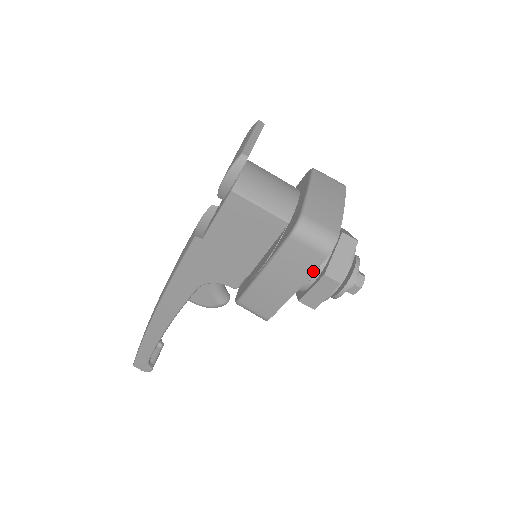
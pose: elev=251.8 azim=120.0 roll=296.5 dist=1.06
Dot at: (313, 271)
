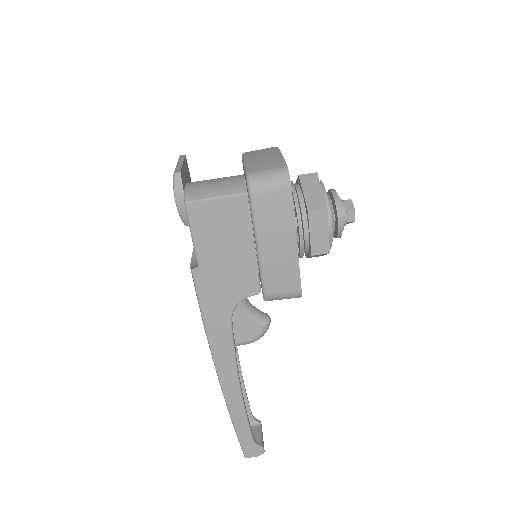
Dot at: (292, 210)
